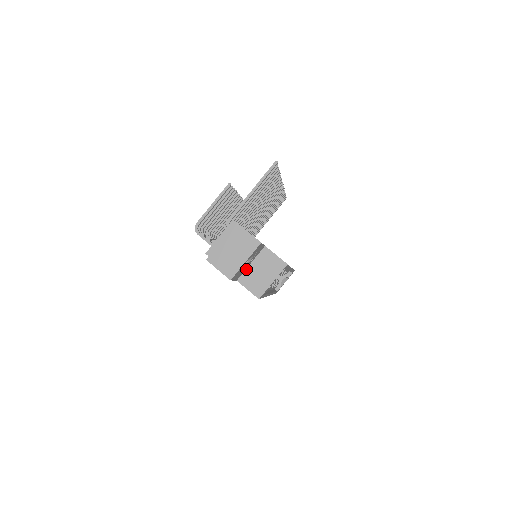
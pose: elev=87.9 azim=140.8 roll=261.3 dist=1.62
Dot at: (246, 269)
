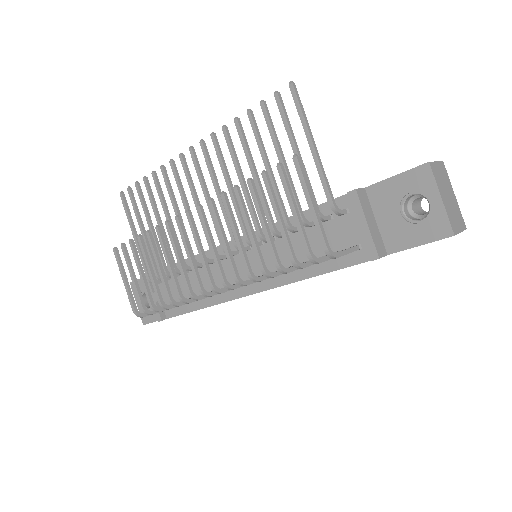
Dot at: occluded
